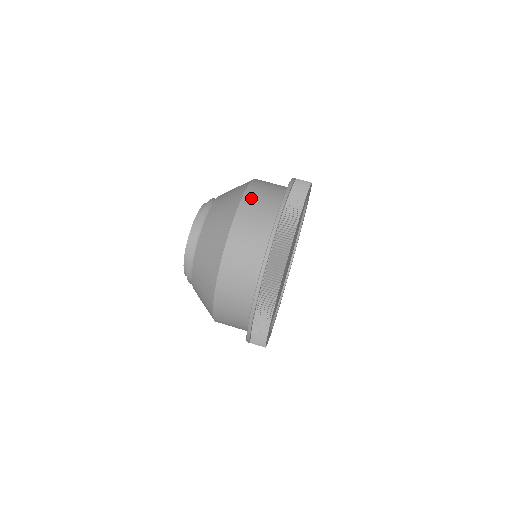
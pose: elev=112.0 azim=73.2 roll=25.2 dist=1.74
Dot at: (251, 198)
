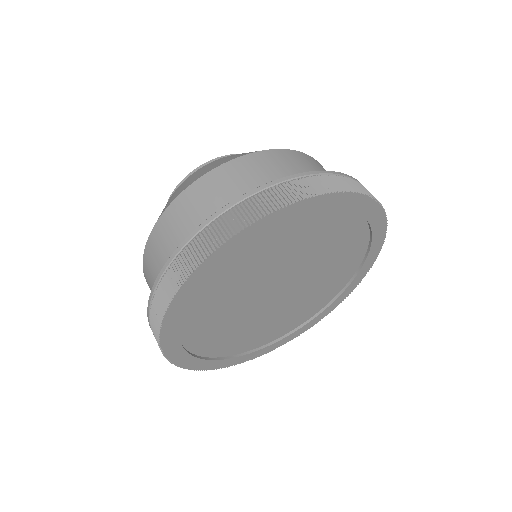
Dot at: (218, 177)
